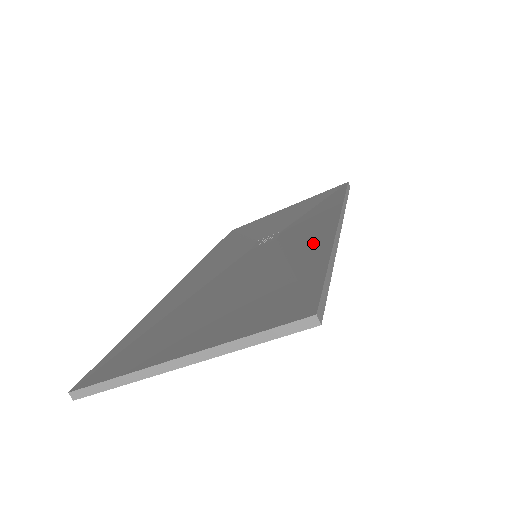
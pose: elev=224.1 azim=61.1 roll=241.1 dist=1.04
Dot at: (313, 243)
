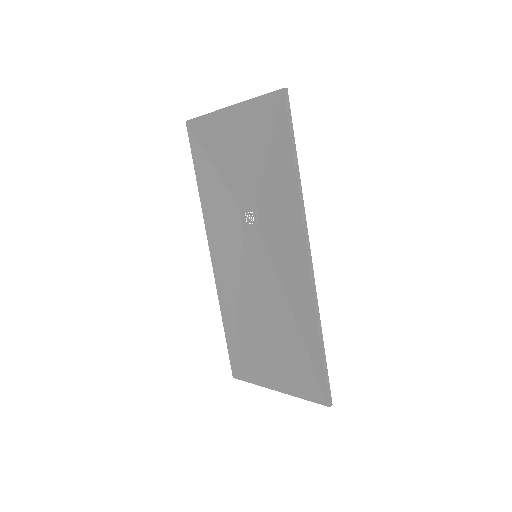
Dot at: (300, 294)
